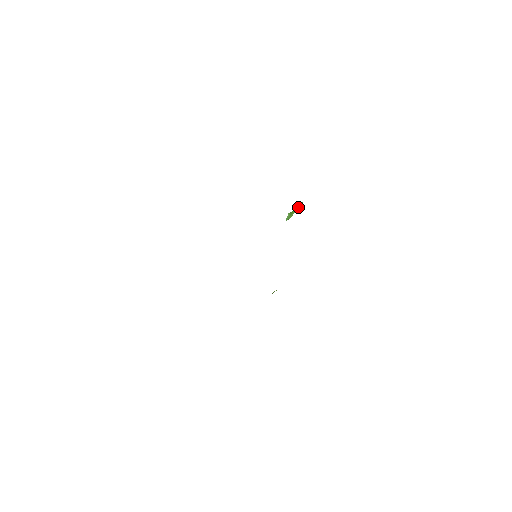
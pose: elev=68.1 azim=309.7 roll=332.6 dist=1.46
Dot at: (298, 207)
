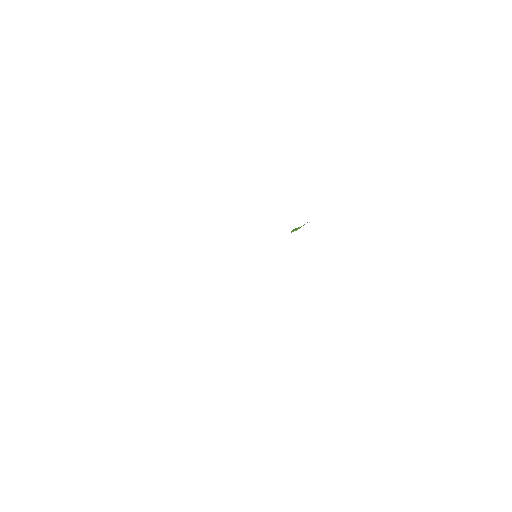
Dot at: (304, 224)
